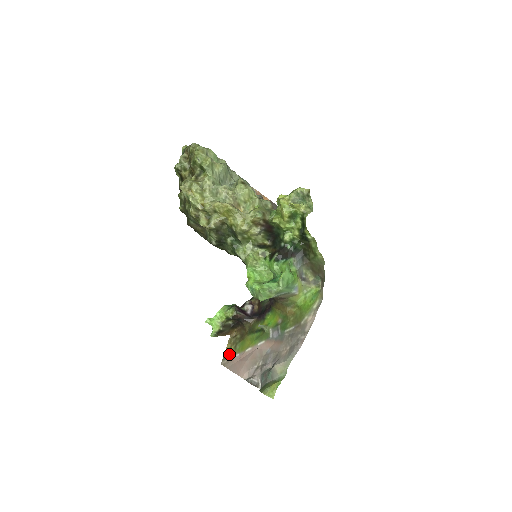
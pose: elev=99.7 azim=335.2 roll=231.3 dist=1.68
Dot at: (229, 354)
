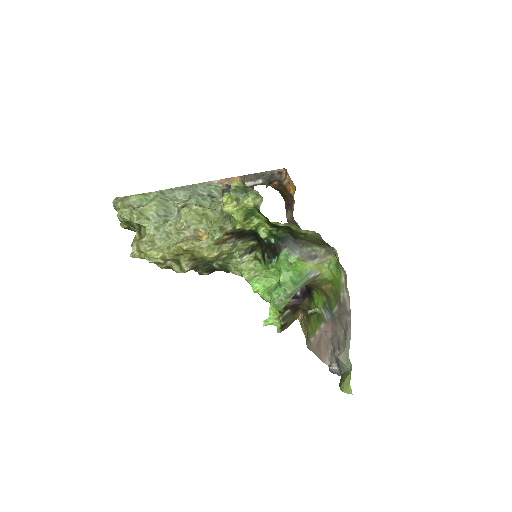
Dot at: (307, 338)
